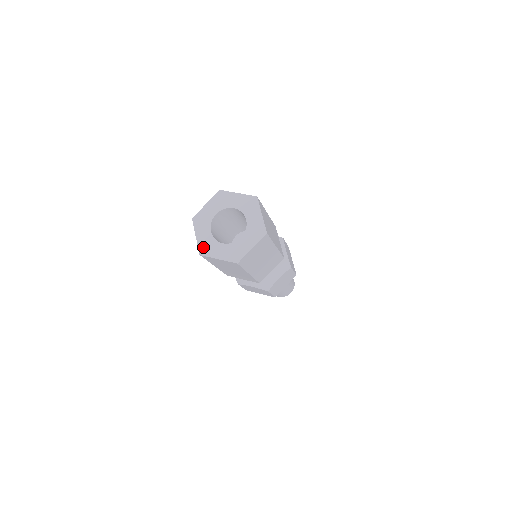
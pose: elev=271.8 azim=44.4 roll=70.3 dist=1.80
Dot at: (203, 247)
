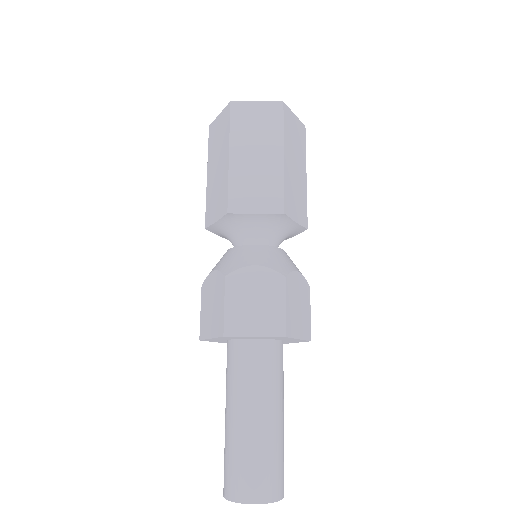
Dot at: occluded
